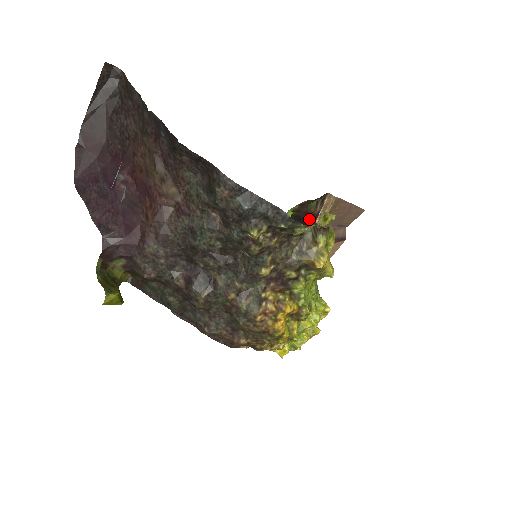
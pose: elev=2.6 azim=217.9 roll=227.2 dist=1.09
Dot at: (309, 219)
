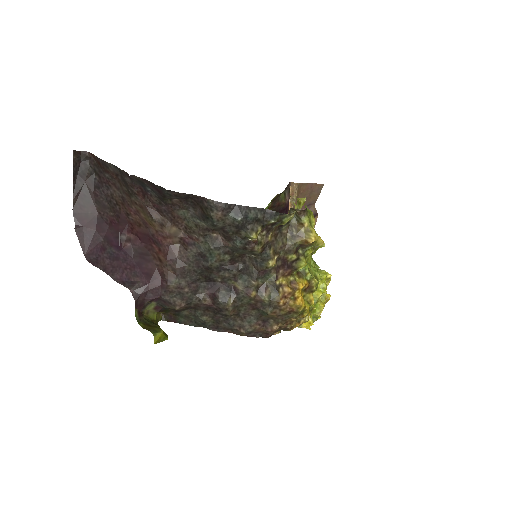
Dot at: (283, 210)
